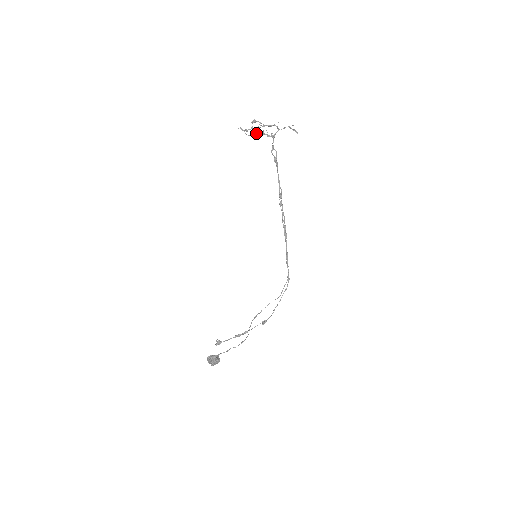
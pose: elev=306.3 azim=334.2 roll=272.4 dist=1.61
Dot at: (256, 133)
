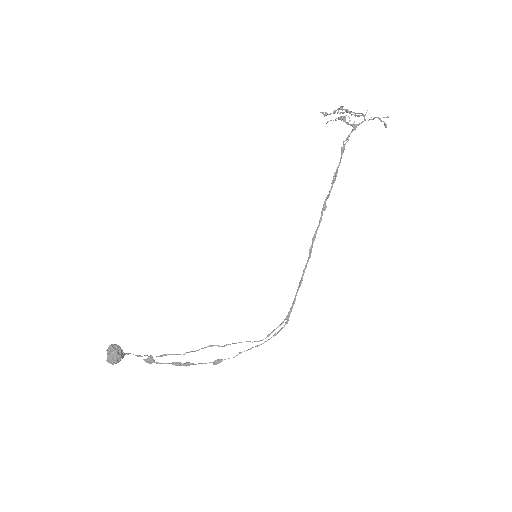
Dot at: (336, 118)
